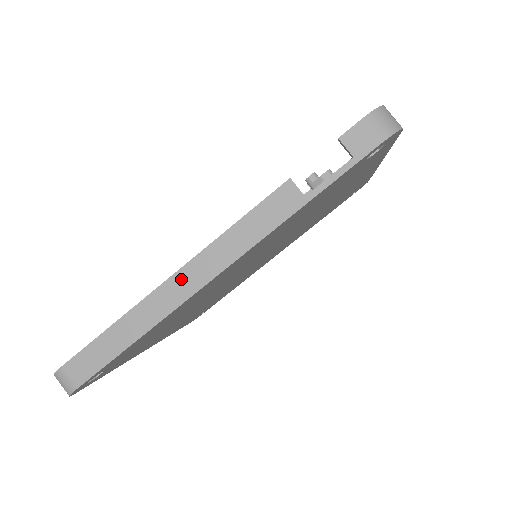
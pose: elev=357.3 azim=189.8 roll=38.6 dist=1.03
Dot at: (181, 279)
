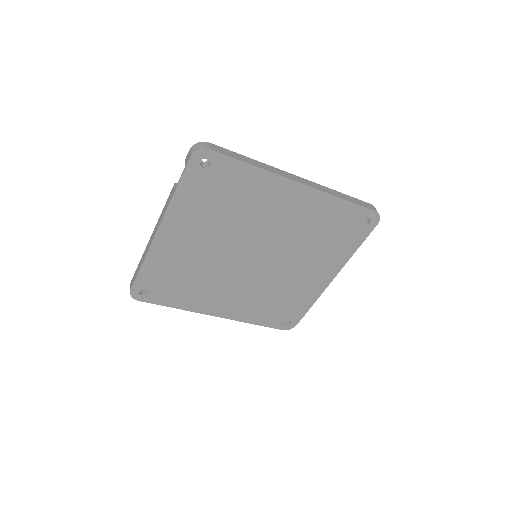
Dot at: (152, 236)
